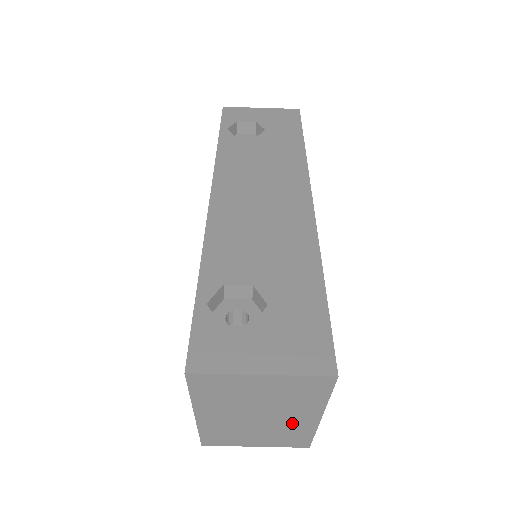
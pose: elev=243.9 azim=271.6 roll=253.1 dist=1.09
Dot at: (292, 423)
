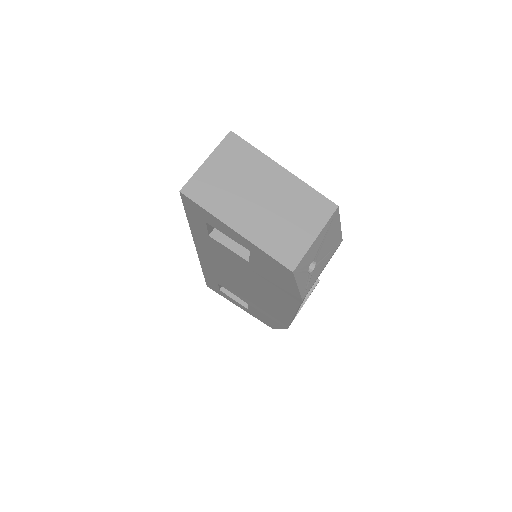
Dot at: (283, 188)
